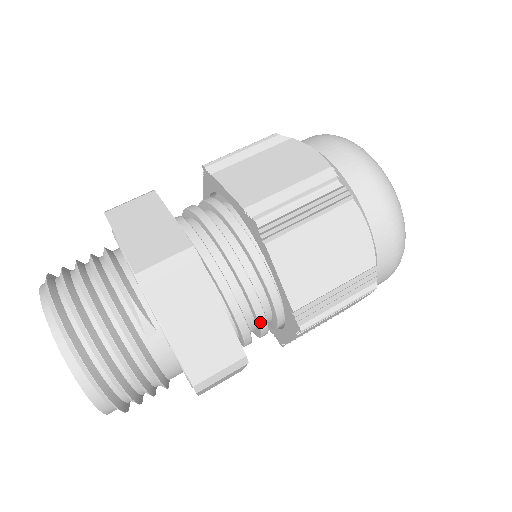
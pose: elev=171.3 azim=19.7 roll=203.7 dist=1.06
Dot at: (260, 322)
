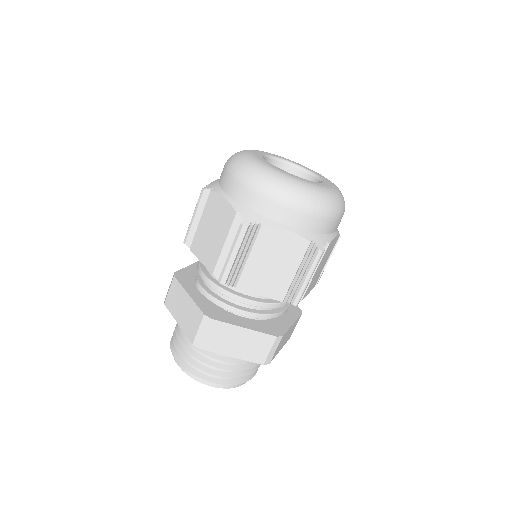
Dot at: (276, 307)
